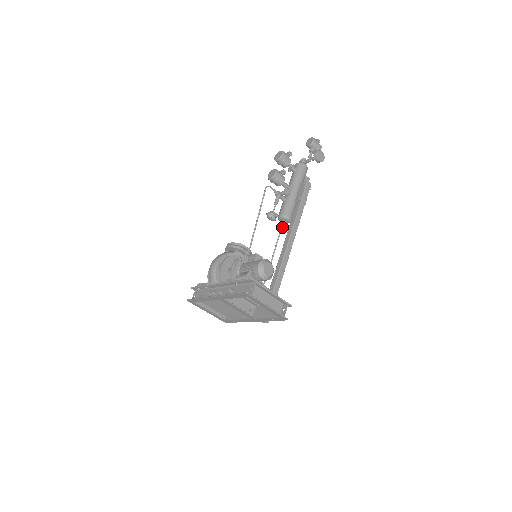
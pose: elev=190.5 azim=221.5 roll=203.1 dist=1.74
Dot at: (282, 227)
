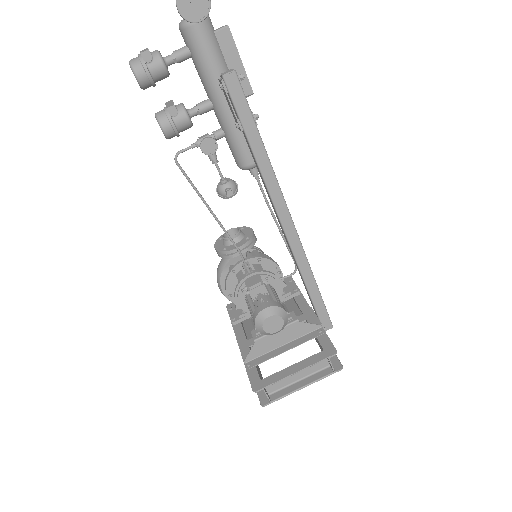
Dot at: (257, 180)
